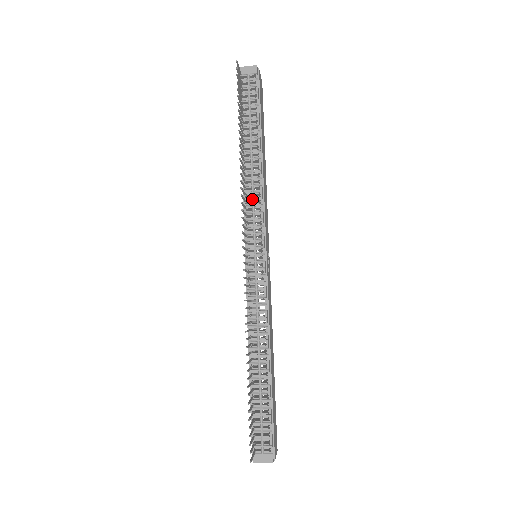
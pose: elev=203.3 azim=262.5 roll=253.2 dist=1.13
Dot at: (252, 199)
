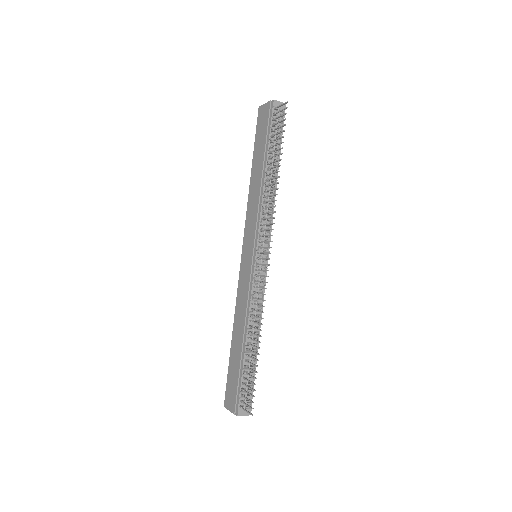
Dot at: occluded
